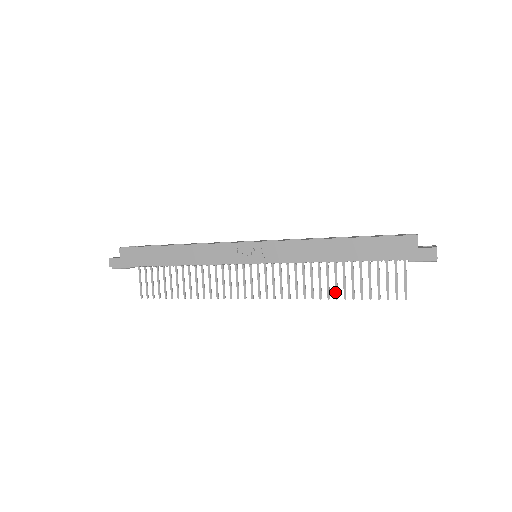
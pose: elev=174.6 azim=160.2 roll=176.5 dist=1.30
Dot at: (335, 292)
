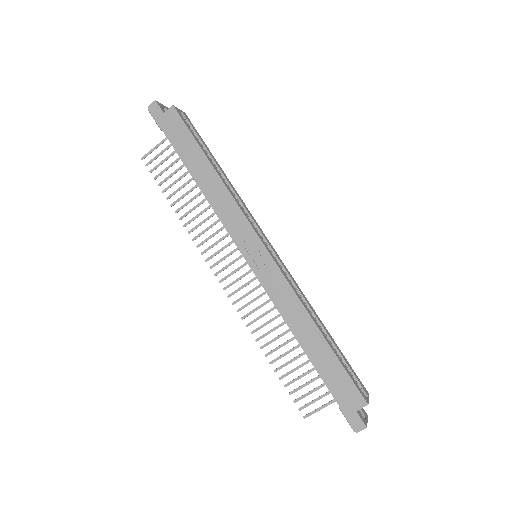
Dot at: (270, 351)
